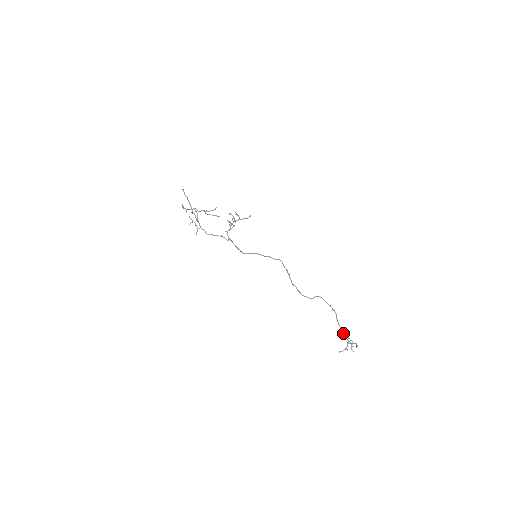
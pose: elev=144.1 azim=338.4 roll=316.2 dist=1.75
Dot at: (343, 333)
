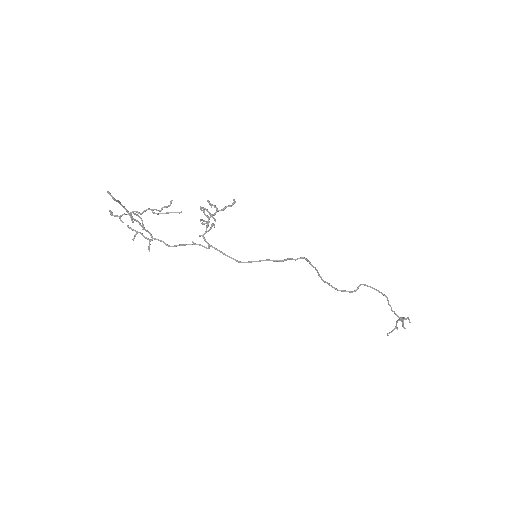
Dot at: occluded
